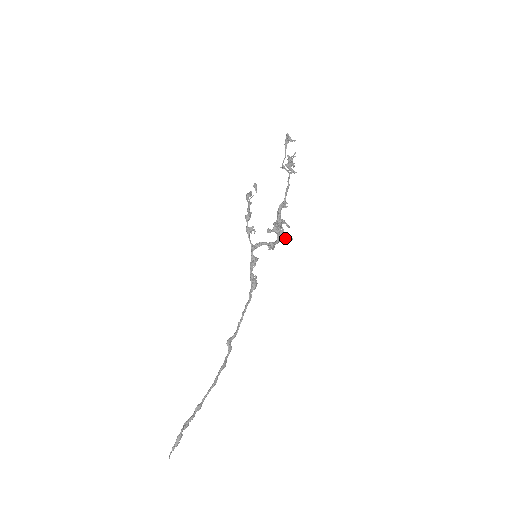
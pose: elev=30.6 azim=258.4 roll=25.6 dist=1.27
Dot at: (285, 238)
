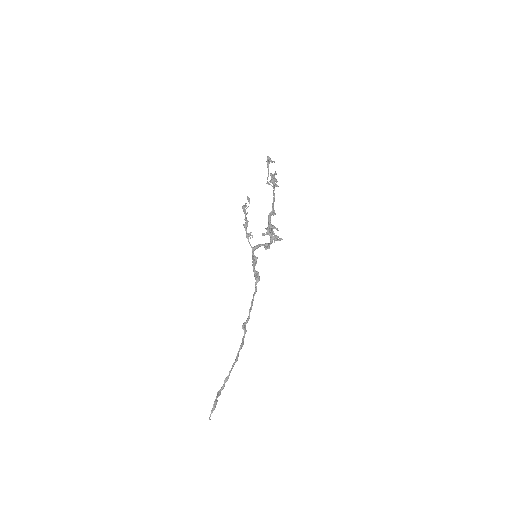
Dot at: (276, 240)
